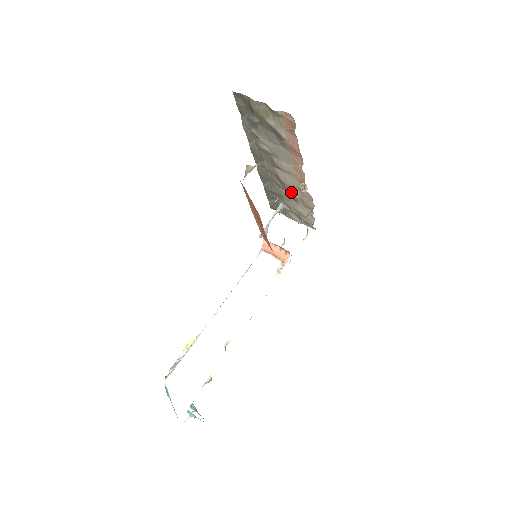
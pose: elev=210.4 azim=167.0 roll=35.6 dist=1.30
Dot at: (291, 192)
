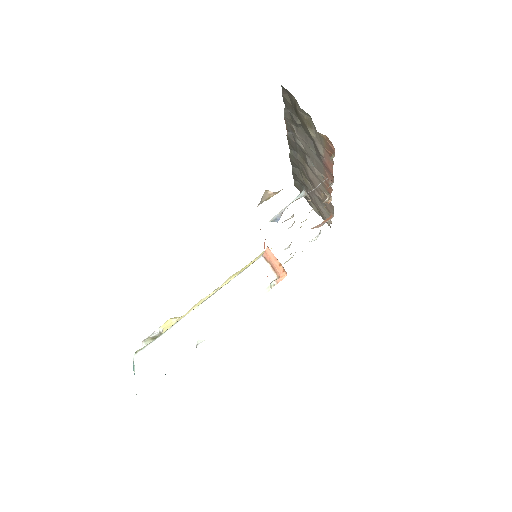
Dot at: (316, 191)
